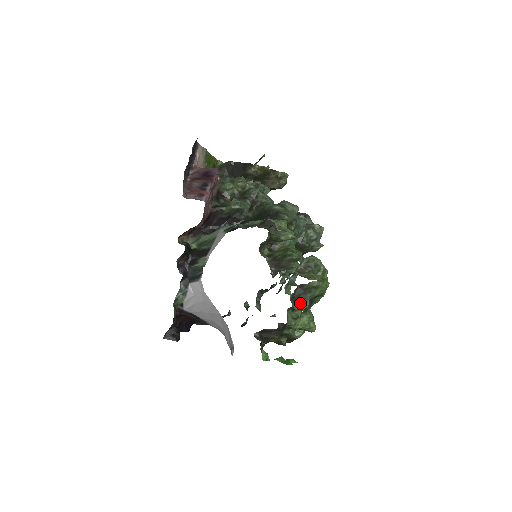
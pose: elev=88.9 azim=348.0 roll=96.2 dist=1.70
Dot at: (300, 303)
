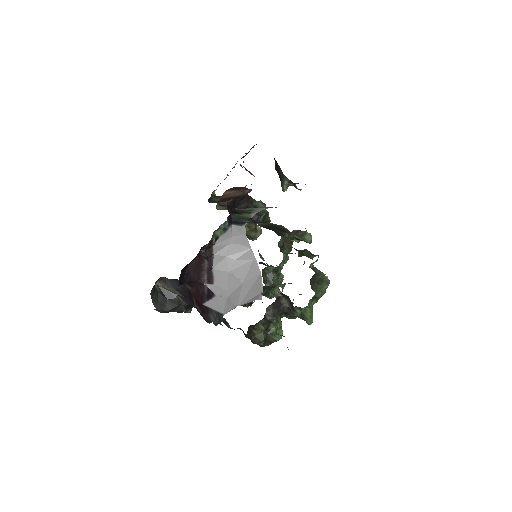
Dot at: (313, 289)
